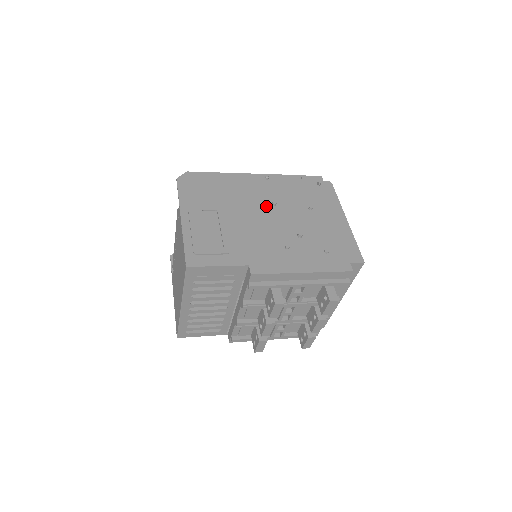
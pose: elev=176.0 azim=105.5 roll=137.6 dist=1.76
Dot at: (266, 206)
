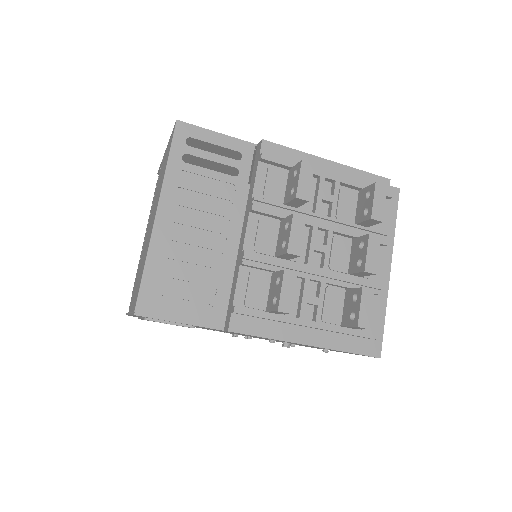
Dot at: occluded
